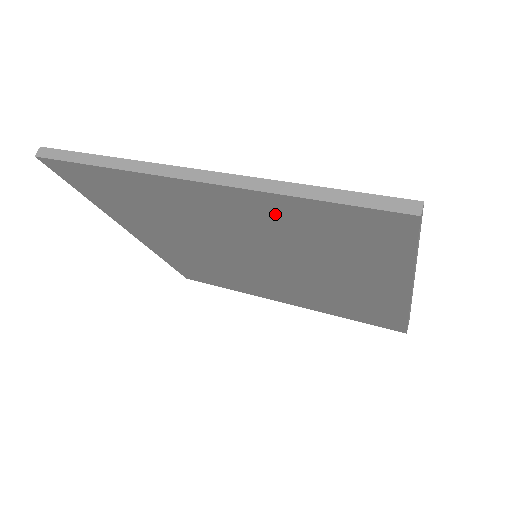
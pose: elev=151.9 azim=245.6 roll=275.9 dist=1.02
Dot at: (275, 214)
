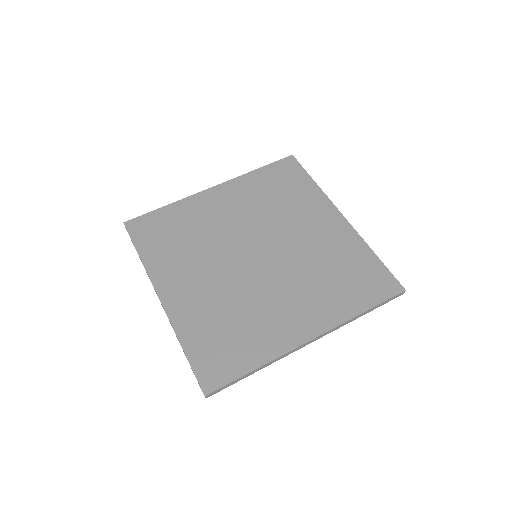
Dot at: occluded
